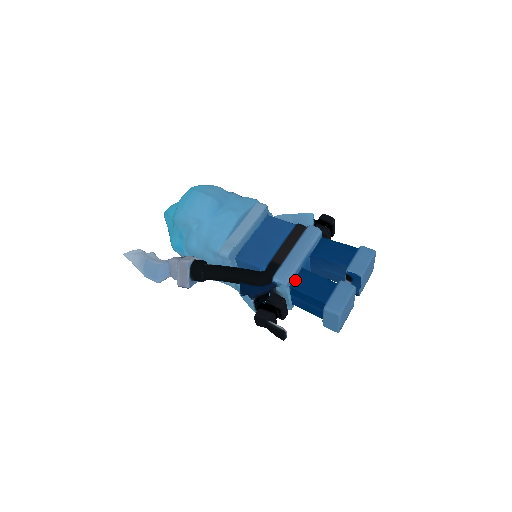
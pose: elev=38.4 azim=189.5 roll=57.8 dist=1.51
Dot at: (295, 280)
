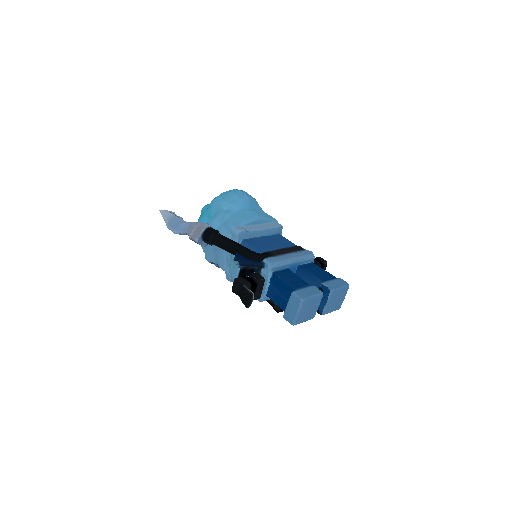
Dot at: (279, 271)
